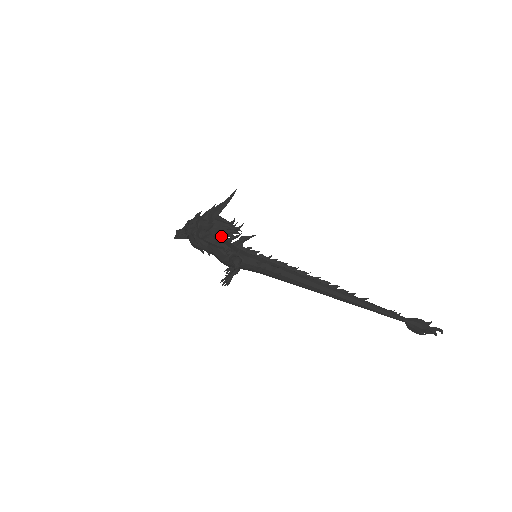
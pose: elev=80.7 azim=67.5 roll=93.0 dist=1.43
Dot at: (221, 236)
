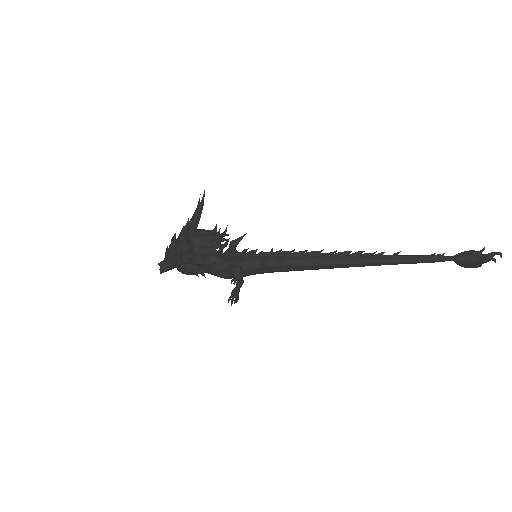
Dot at: (207, 252)
